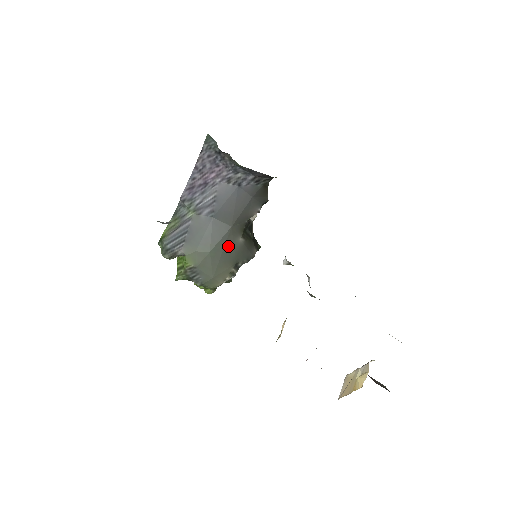
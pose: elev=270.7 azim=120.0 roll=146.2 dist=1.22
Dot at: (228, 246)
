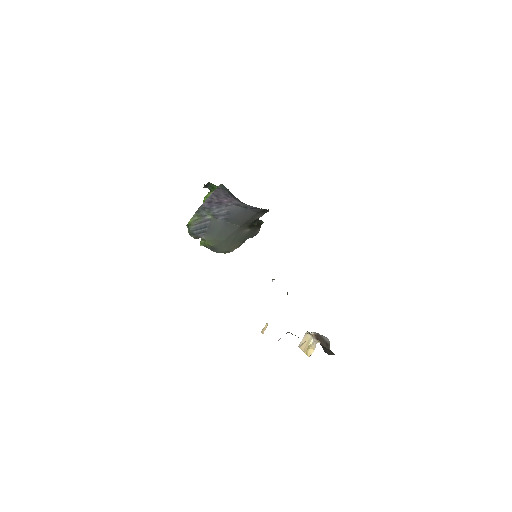
Dot at: (237, 235)
